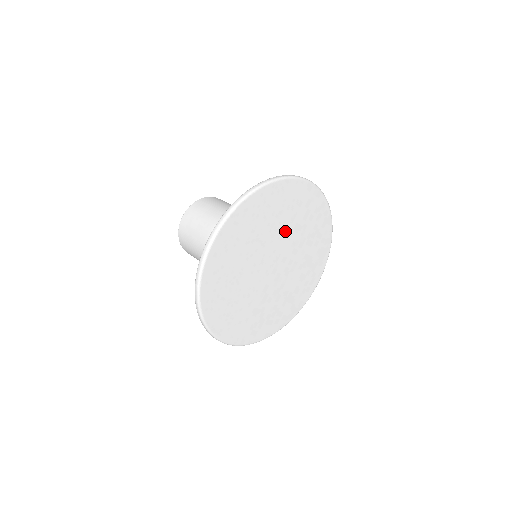
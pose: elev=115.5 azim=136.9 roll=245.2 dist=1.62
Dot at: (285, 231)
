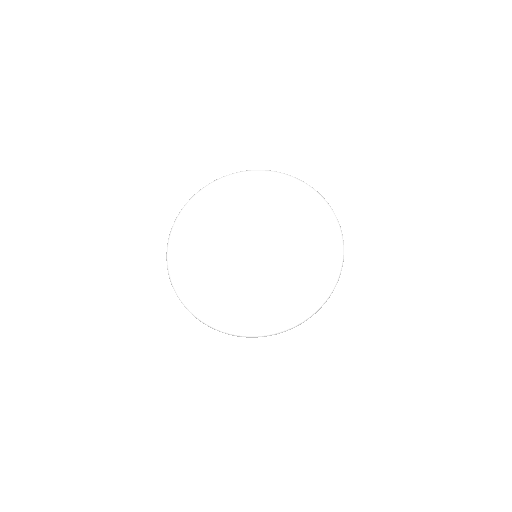
Dot at: (284, 228)
